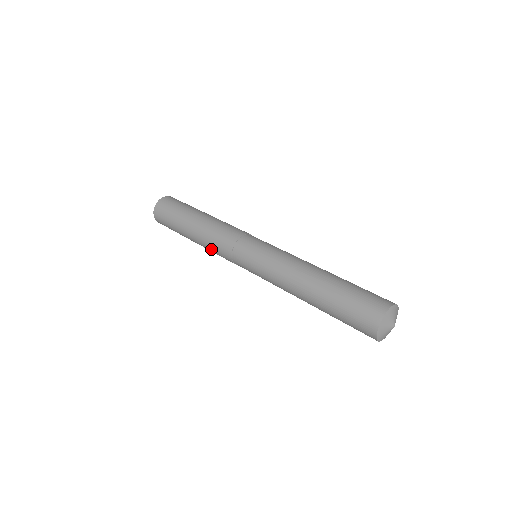
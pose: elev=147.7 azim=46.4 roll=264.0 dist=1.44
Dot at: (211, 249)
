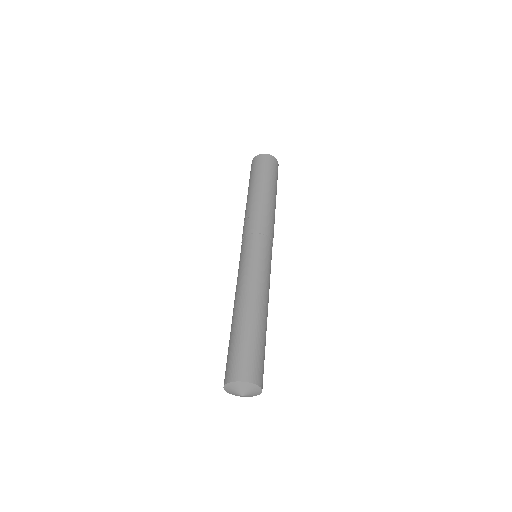
Dot at: (244, 219)
